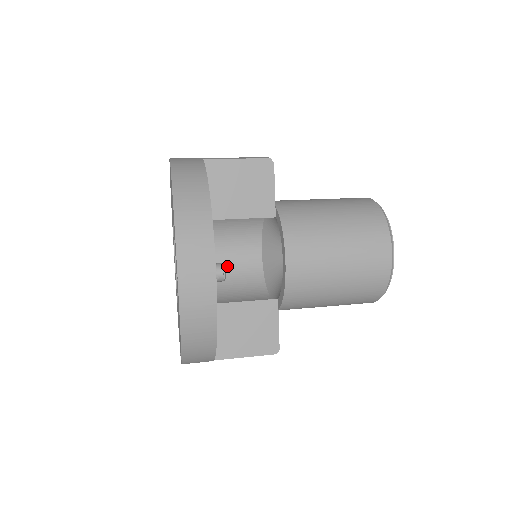
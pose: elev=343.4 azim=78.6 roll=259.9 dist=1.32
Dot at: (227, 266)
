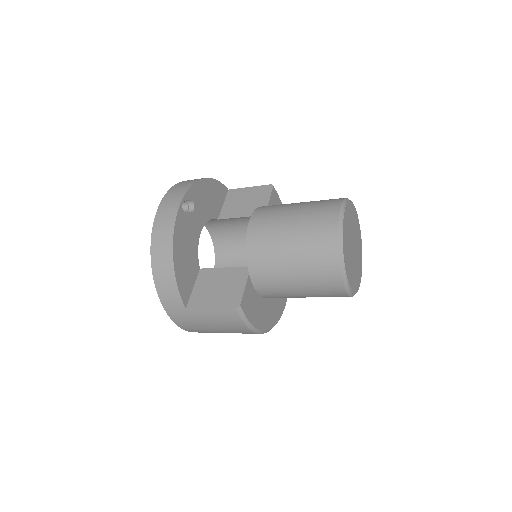
Dot at: occluded
